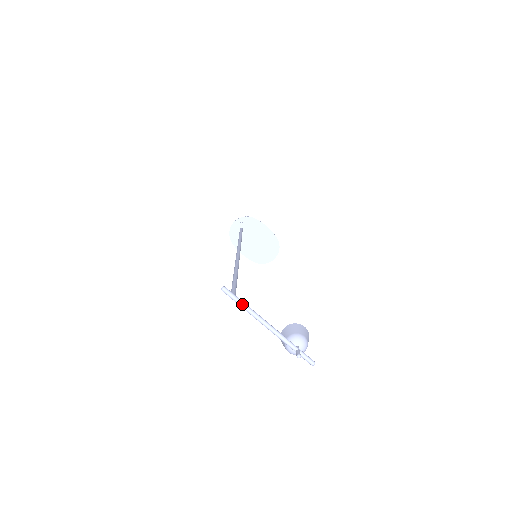
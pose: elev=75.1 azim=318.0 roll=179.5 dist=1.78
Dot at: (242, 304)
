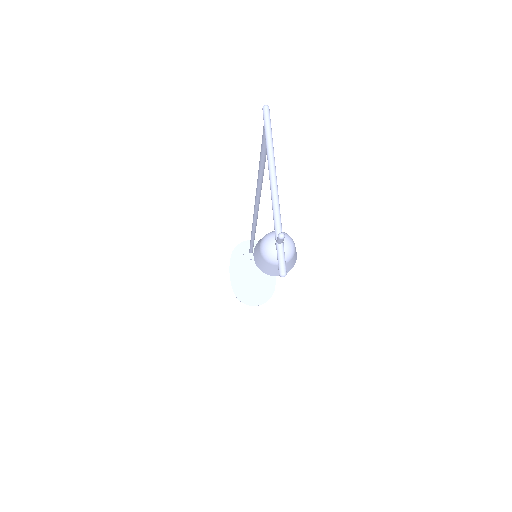
Dot at: (270, 136)
